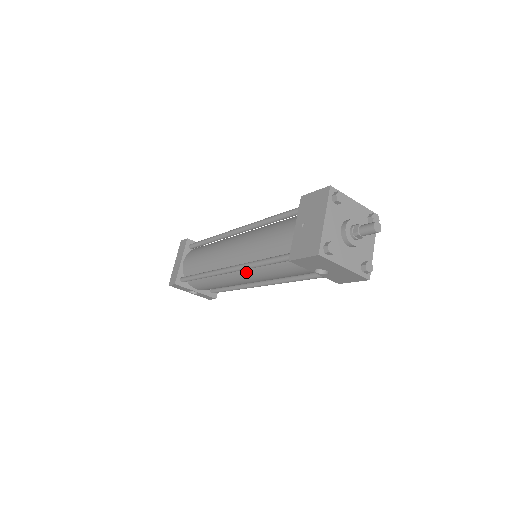
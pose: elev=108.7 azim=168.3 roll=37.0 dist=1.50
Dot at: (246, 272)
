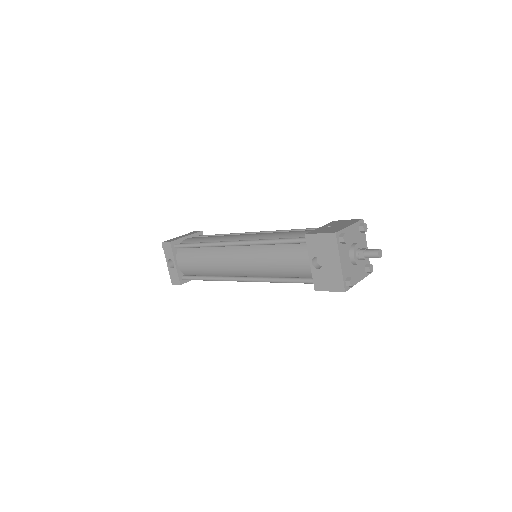
Dot at: (247, 251)
